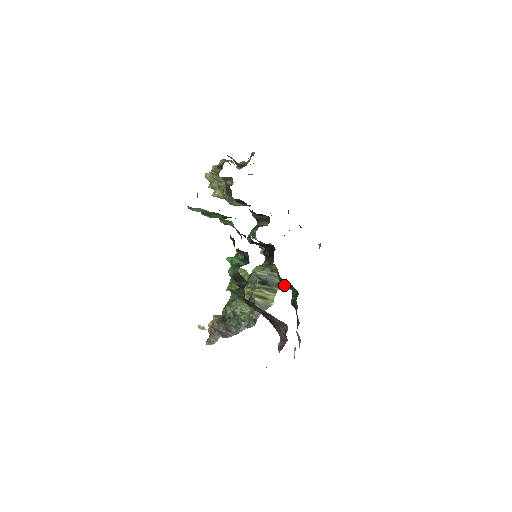
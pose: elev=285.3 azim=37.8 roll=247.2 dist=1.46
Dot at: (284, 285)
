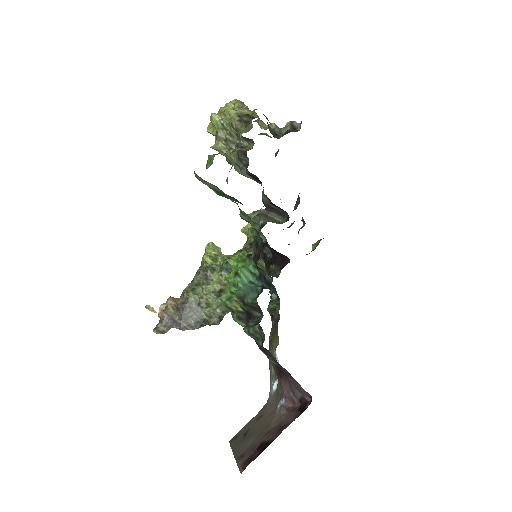
Dot at: occluded
